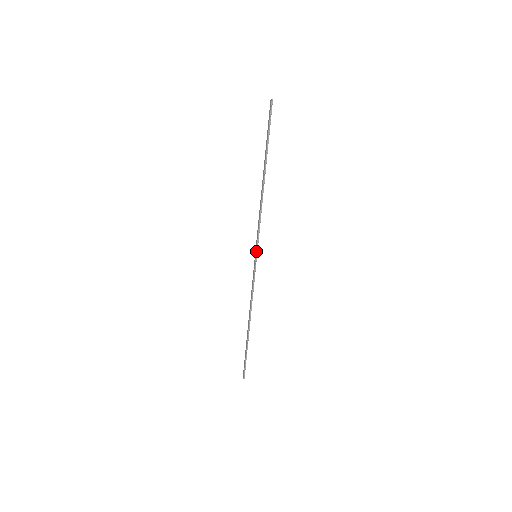
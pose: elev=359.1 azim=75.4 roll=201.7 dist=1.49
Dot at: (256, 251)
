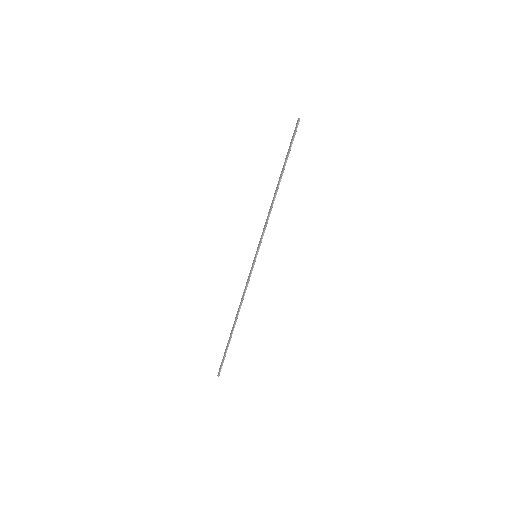
Dot at: (257, 251)
